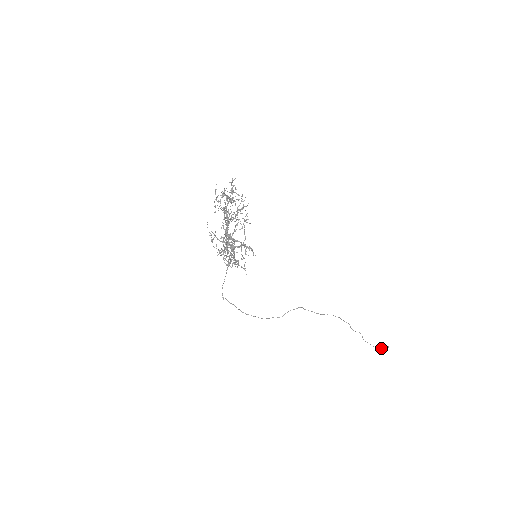
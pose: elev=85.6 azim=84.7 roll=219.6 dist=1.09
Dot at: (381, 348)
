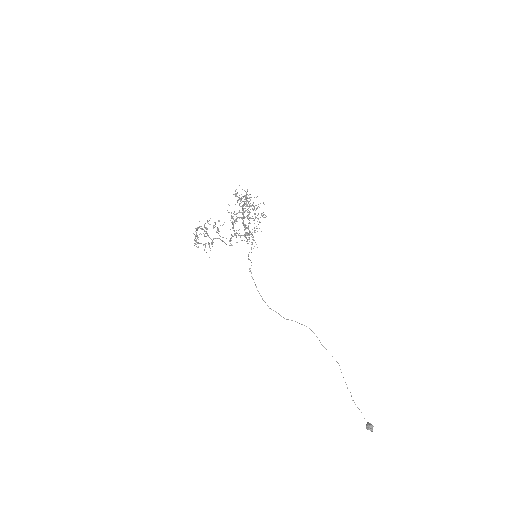
Dot at: (366, 425)
